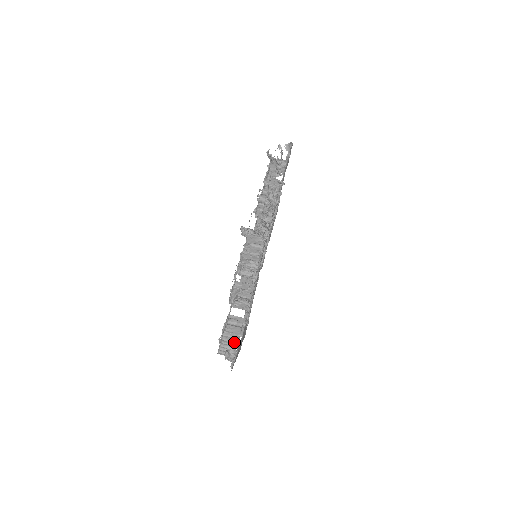
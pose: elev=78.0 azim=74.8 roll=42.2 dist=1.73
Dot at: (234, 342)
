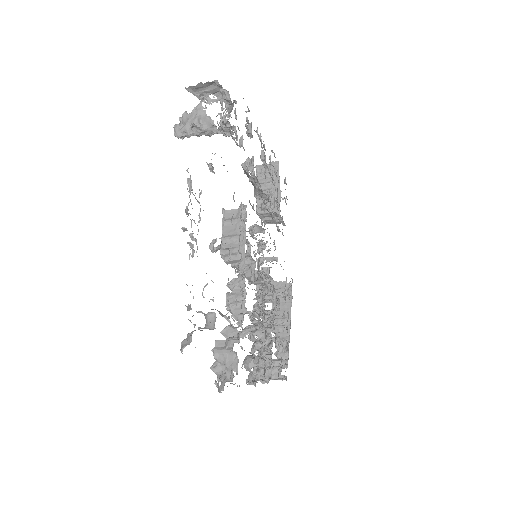
Dot at: occluded
